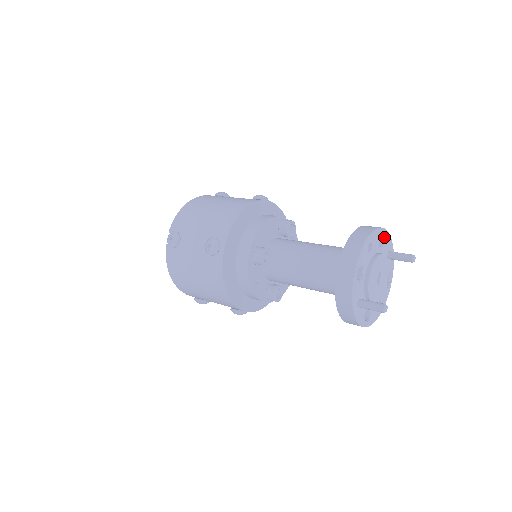
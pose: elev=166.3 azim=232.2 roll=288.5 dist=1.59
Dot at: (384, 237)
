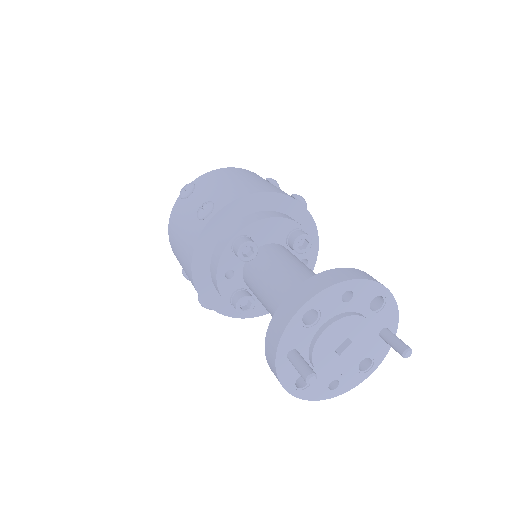
Dot at: (385, 303)
